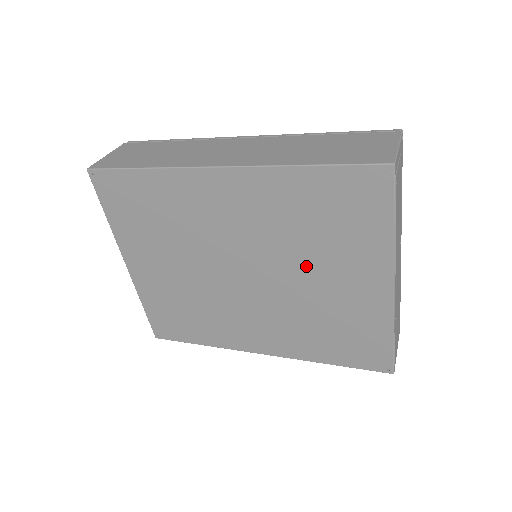
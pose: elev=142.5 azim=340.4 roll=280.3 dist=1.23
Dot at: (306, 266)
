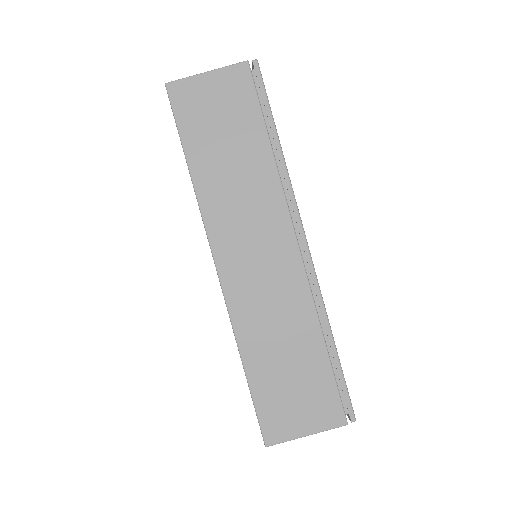
Dot at: occluded
